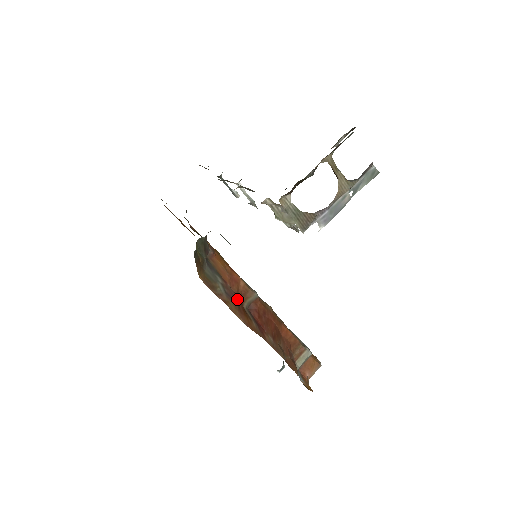
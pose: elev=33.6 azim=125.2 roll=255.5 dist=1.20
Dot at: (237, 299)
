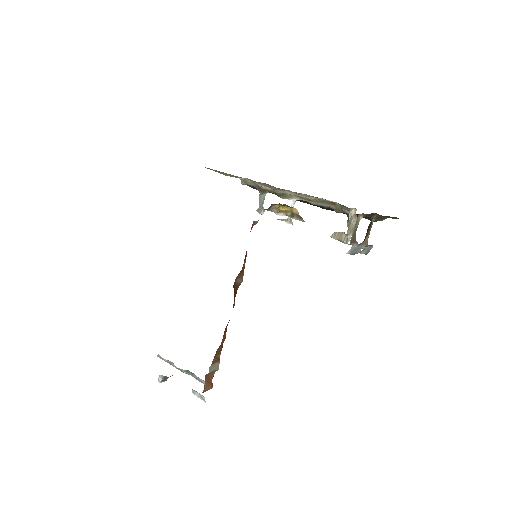
Dot at: occluded
